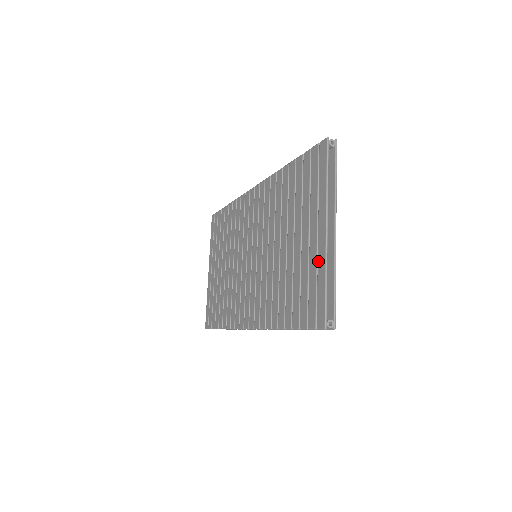
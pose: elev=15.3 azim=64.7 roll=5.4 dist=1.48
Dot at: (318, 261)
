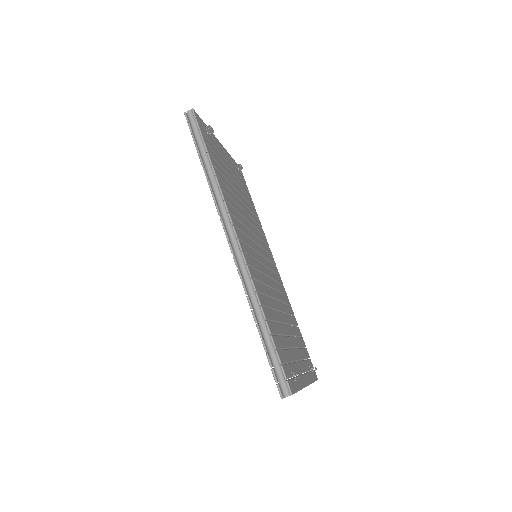
Dot at: occluded
